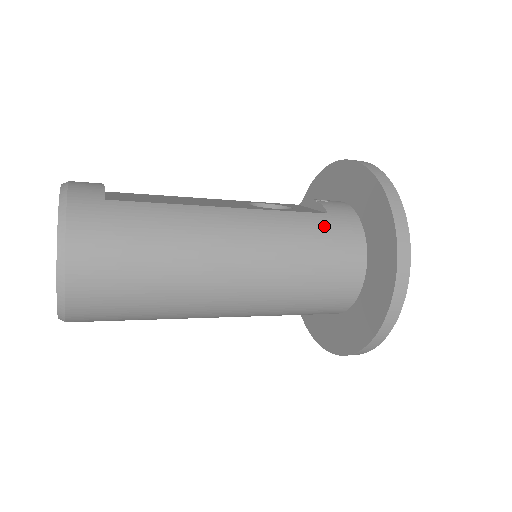
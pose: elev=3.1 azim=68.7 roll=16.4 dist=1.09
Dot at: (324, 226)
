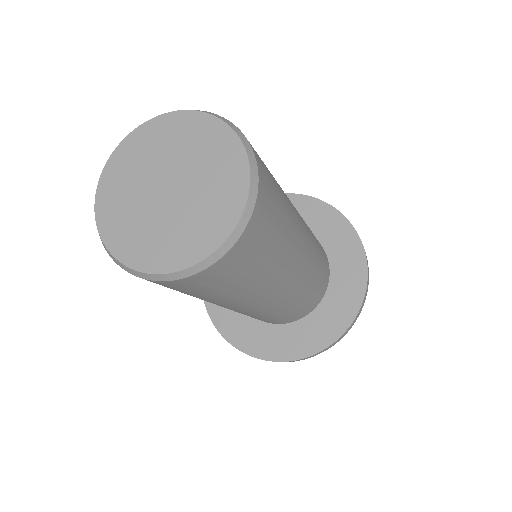
Dot at: occluded
